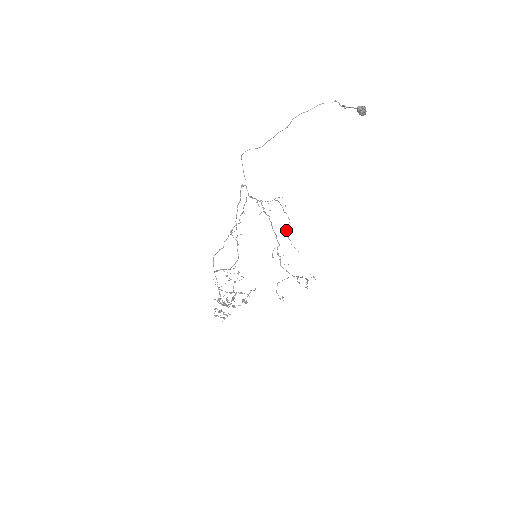
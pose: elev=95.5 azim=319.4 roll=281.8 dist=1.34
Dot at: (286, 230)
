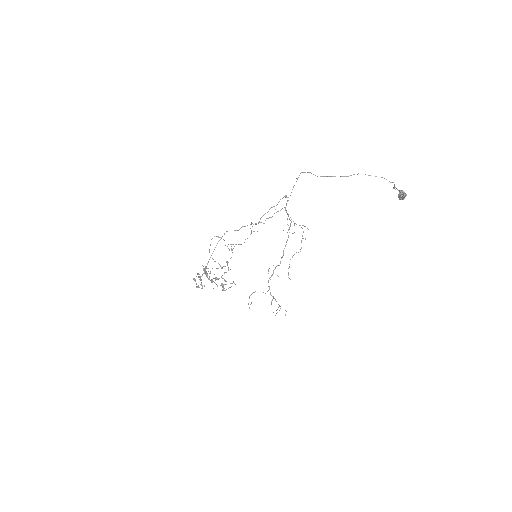
Dot at: (292, 256)
